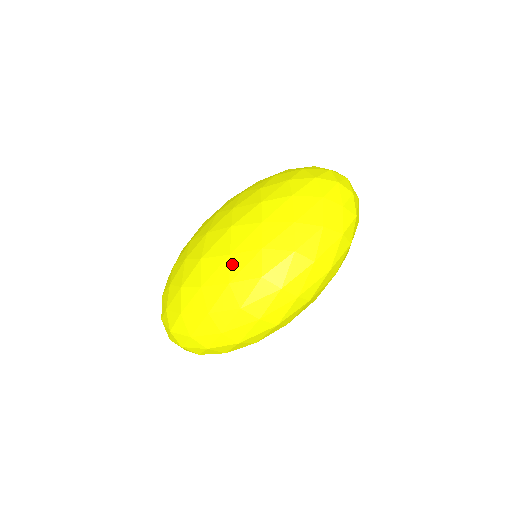
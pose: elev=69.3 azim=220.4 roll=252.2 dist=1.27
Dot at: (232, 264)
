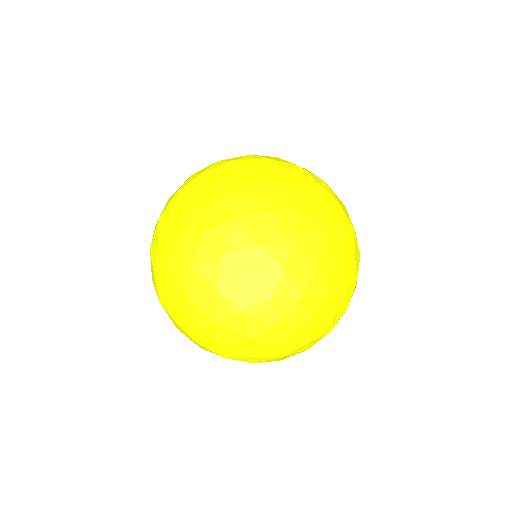
Dot at: (181, 301)
